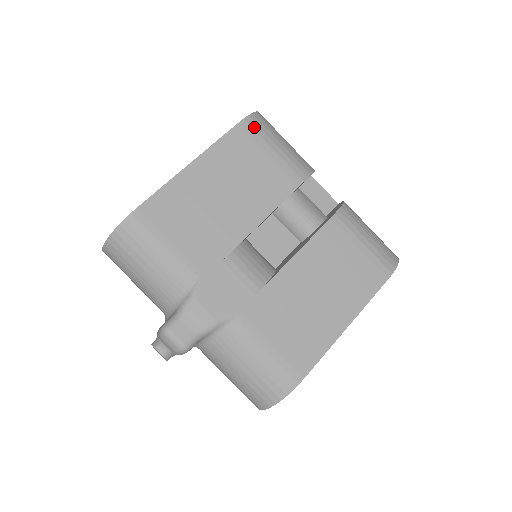
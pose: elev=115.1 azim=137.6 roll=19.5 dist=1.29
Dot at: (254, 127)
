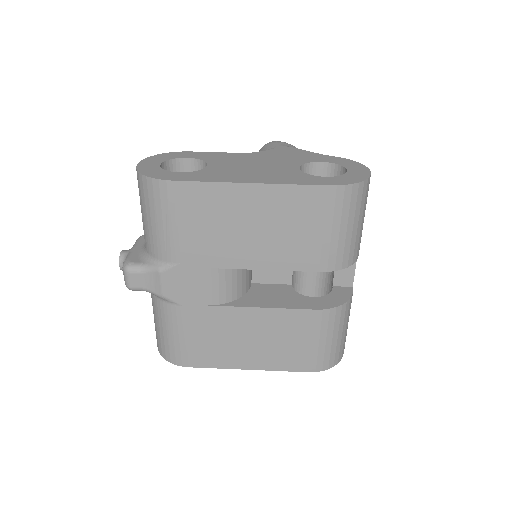
Dot at: (338, 199)
